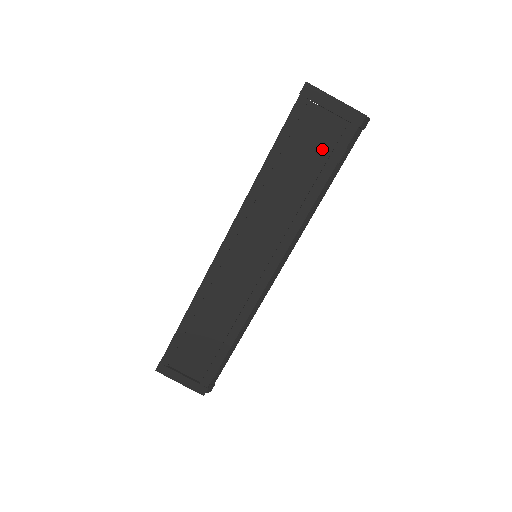
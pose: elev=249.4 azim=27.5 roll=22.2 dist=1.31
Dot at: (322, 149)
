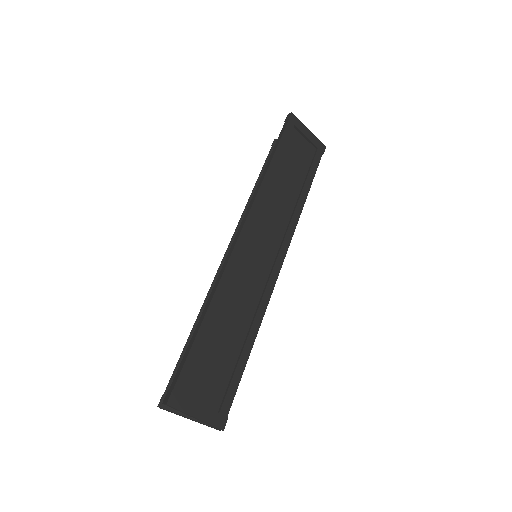
Dot at: (303, 164)
